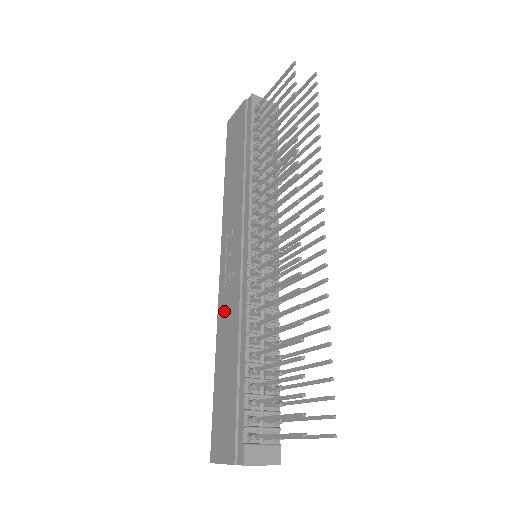
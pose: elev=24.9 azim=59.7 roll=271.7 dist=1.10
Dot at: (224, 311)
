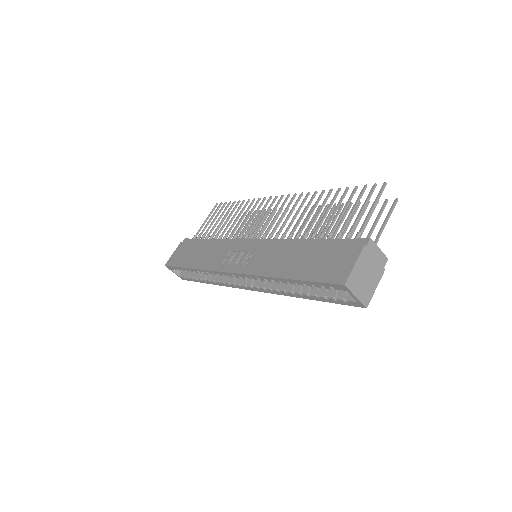
Dot at: (262, 264)
